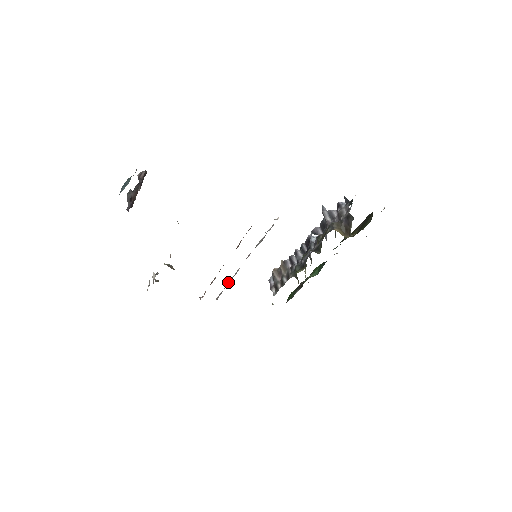
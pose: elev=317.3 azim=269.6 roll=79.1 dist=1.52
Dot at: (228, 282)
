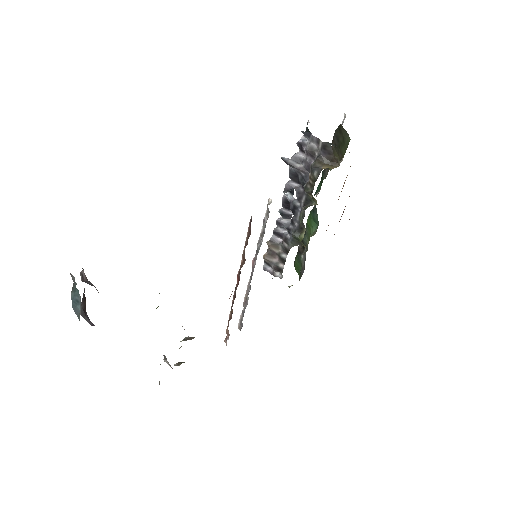
Dot at: (243, 303)
